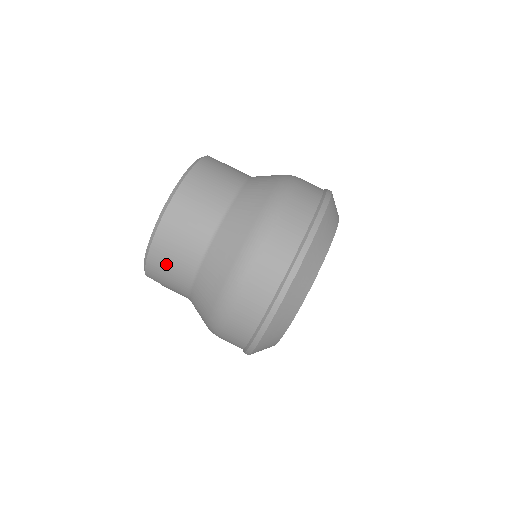
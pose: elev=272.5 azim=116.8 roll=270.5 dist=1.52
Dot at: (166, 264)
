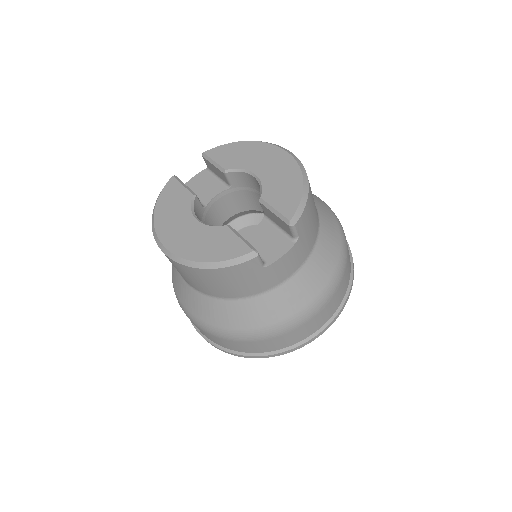
Dot at: occluded
